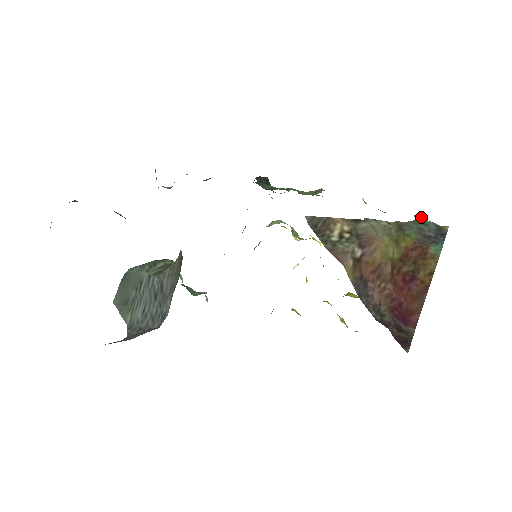
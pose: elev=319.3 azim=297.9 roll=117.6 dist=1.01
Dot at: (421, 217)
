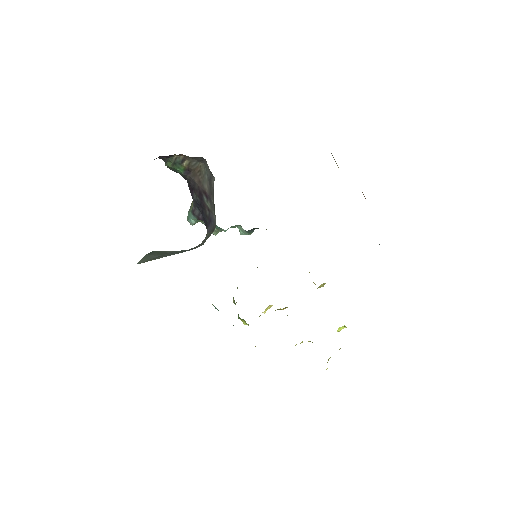
Dot at: occluded
